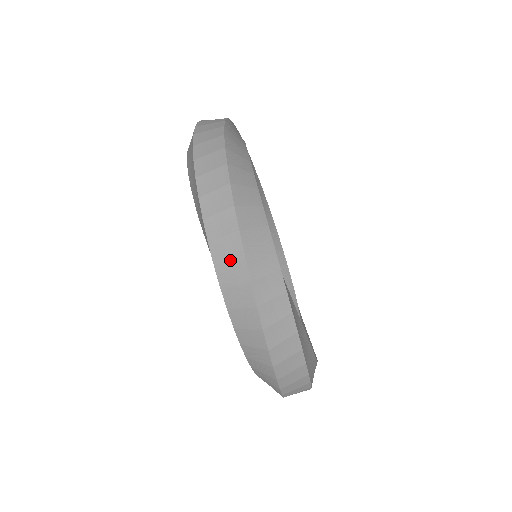
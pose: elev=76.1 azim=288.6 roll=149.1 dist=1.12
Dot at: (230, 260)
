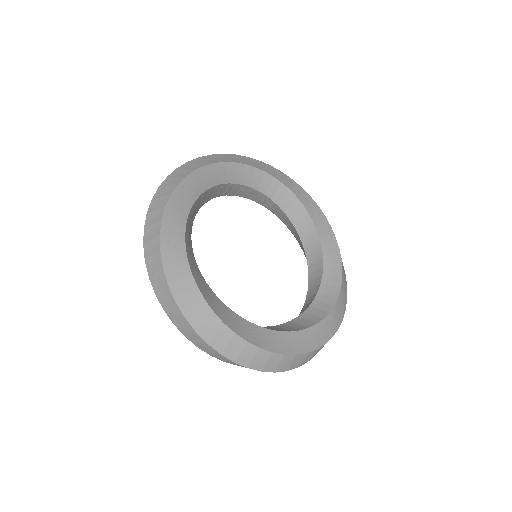
Dot at: occluded
